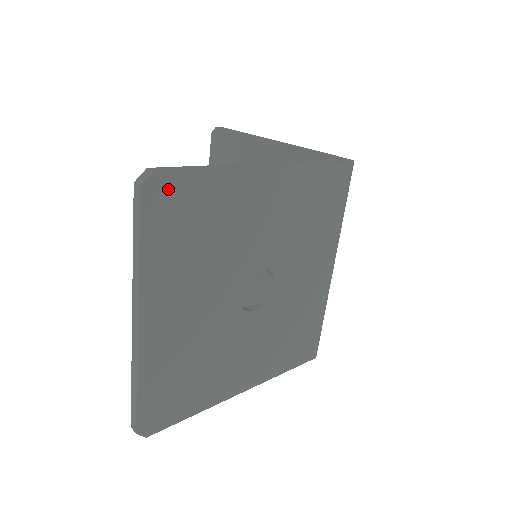
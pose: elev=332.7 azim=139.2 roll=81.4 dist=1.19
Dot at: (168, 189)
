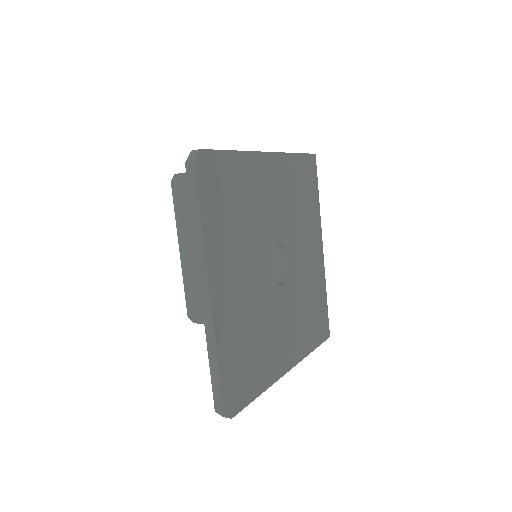
Dot at: (211, 166)
